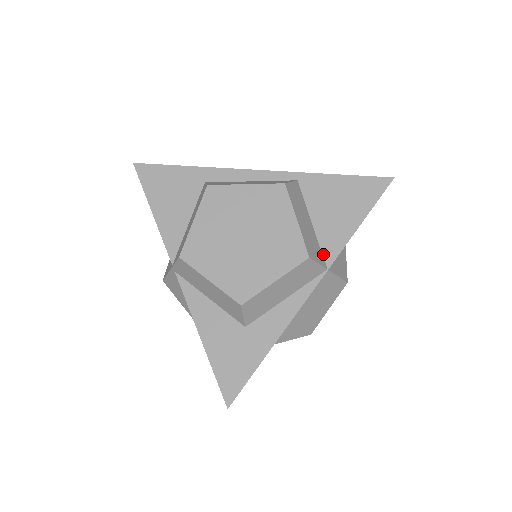
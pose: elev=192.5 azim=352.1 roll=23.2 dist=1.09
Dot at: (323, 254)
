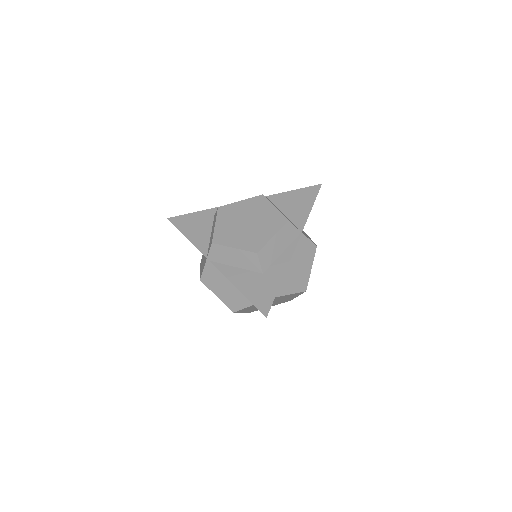
Dot at: (296, 226)
